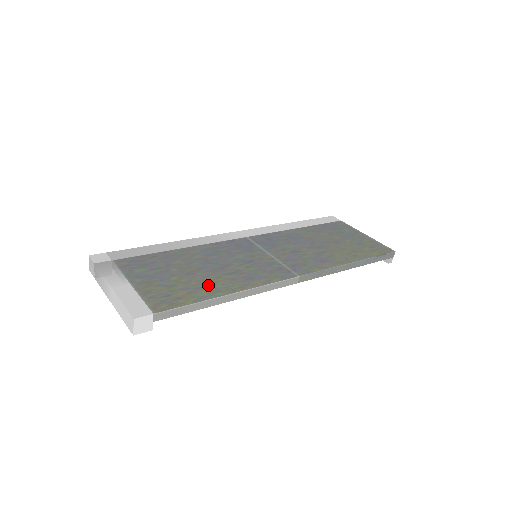
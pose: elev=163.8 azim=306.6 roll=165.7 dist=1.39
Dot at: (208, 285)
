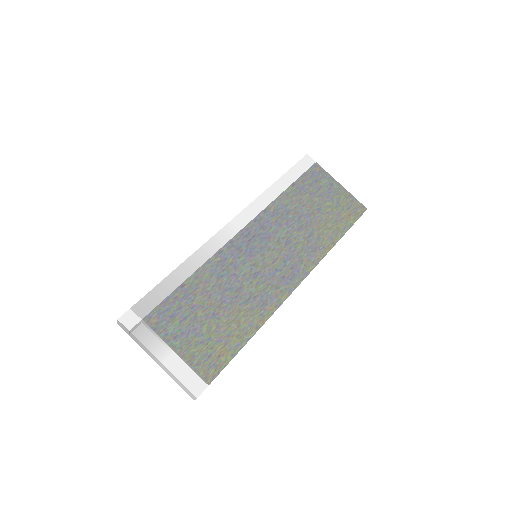
Dot at: (235, 327)
